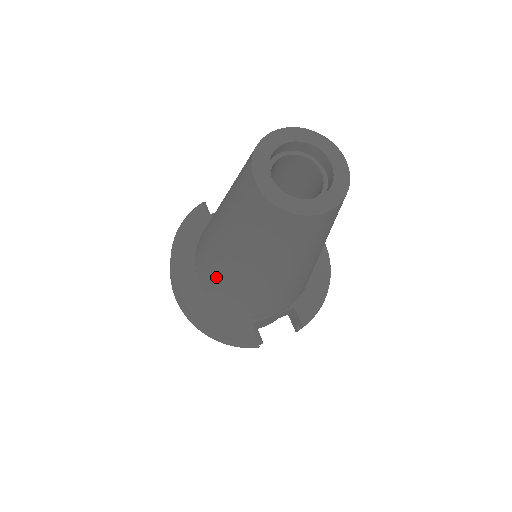
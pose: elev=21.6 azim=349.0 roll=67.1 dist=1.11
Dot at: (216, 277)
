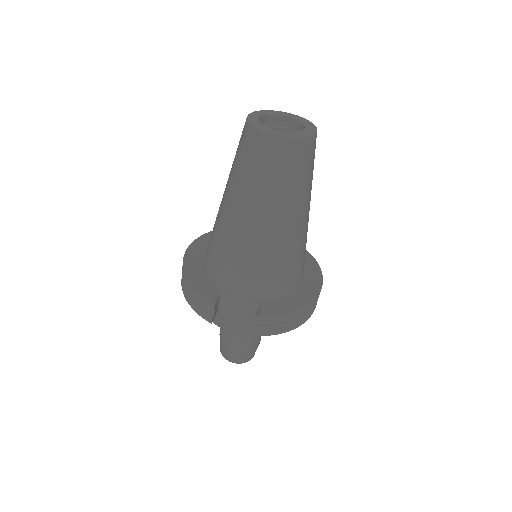
Dot at: (212, 232)
